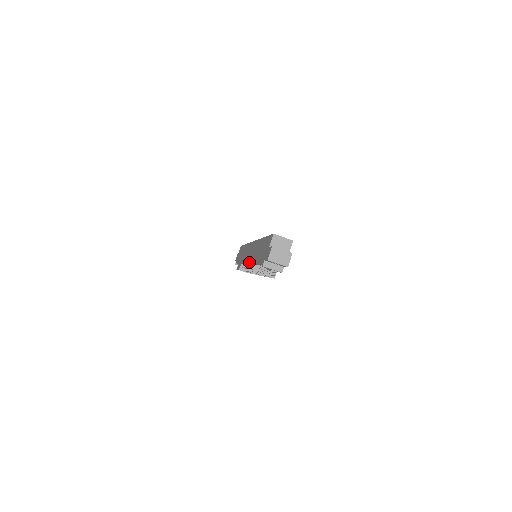
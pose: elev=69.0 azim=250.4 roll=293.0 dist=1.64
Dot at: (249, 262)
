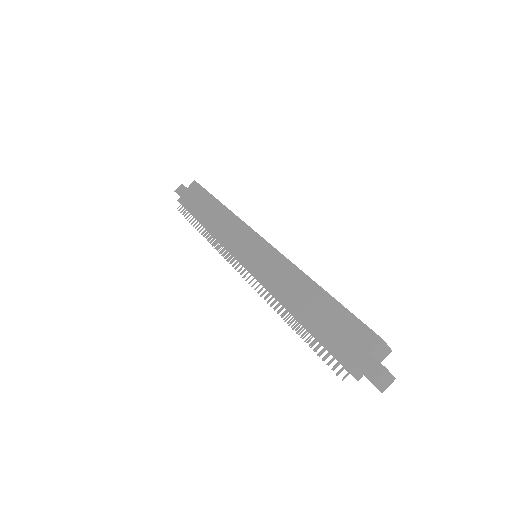
Dot at: (264, 281)
